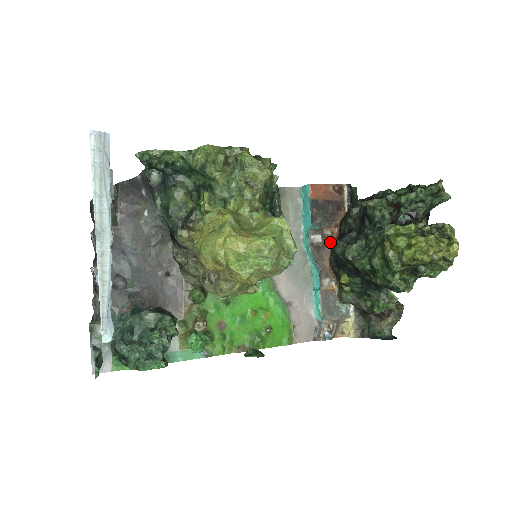
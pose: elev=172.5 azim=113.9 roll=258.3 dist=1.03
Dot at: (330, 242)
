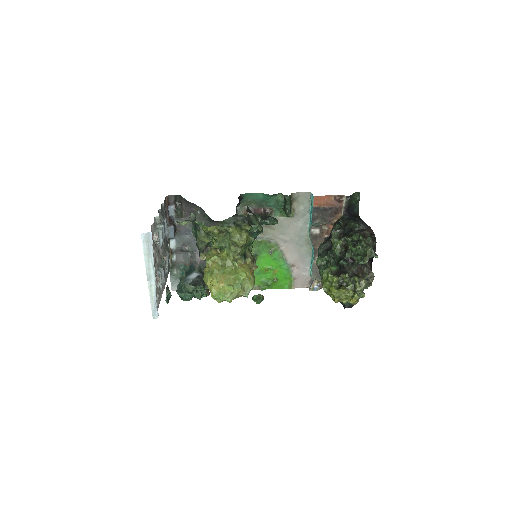
Dot at: (326, 234)
